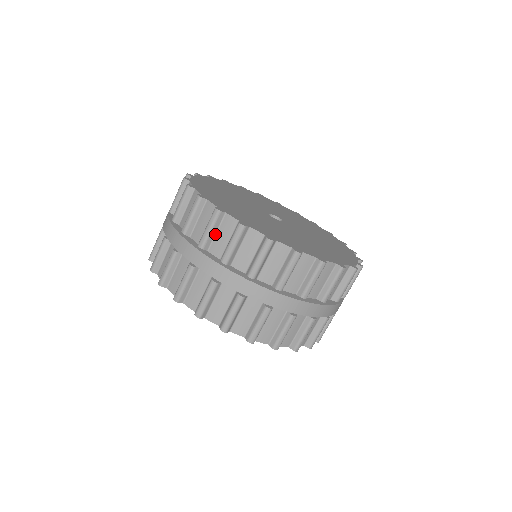
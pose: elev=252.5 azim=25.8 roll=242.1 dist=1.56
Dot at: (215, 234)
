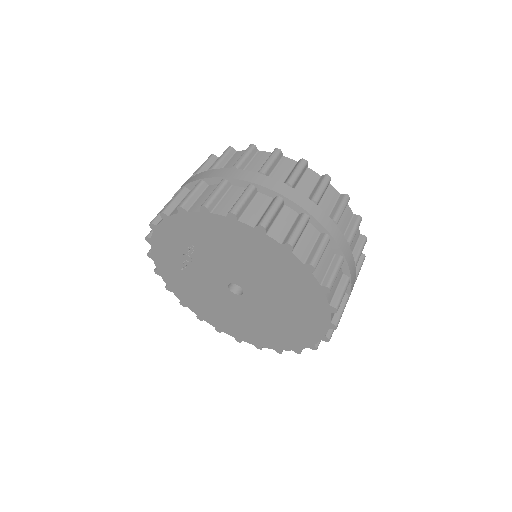
Dot at: occluded
